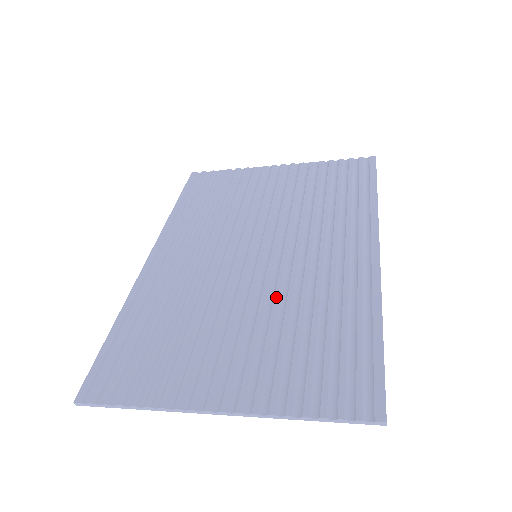
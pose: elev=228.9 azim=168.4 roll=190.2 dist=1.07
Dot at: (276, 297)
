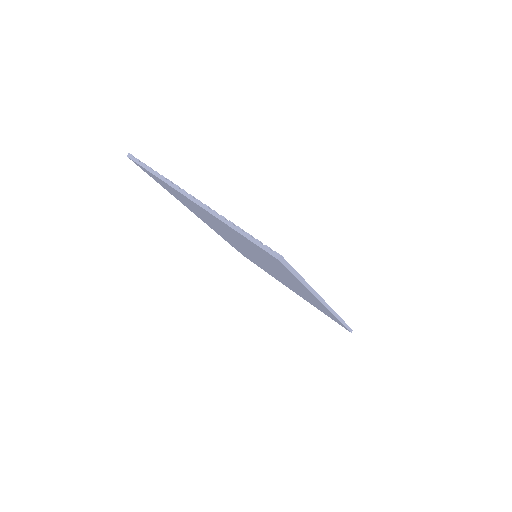
Dot at: occluded
